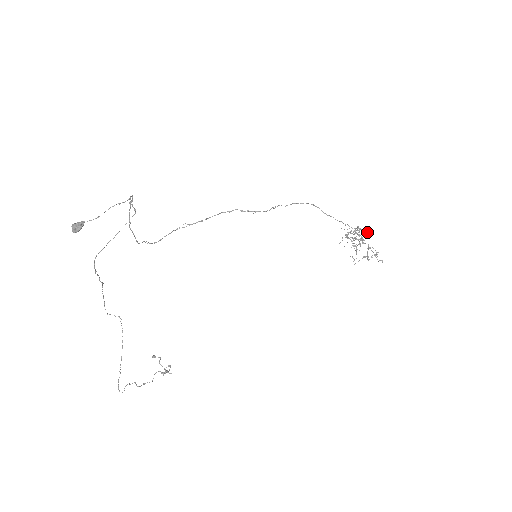
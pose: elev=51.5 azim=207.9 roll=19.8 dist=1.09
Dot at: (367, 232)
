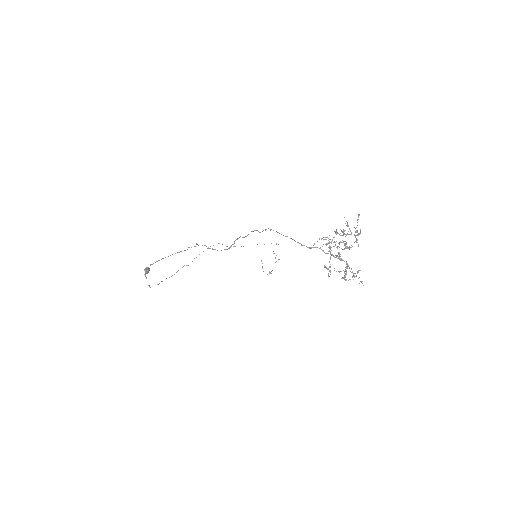
Dot at: (356, 235)
